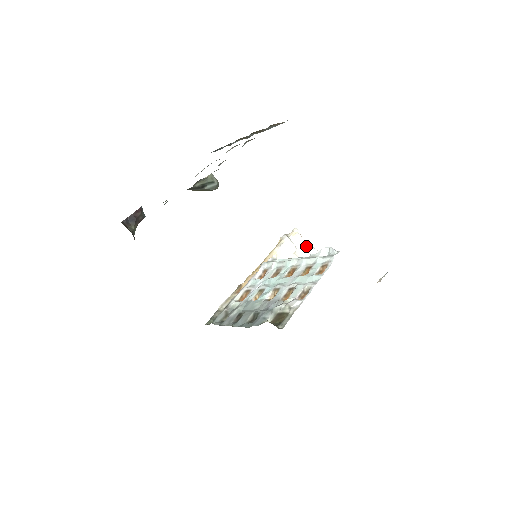
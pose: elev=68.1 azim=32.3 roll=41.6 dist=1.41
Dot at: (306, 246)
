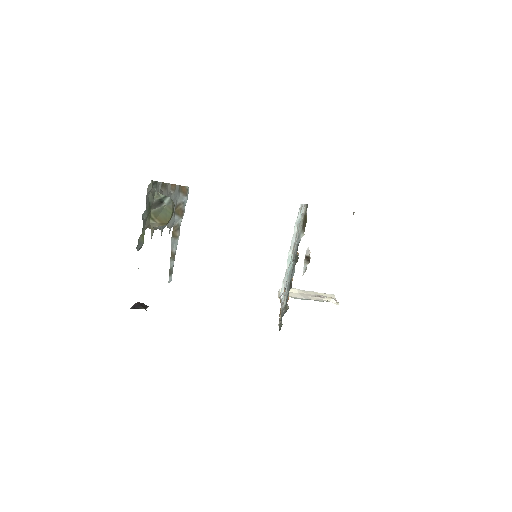
Dot at: (303, 291)
